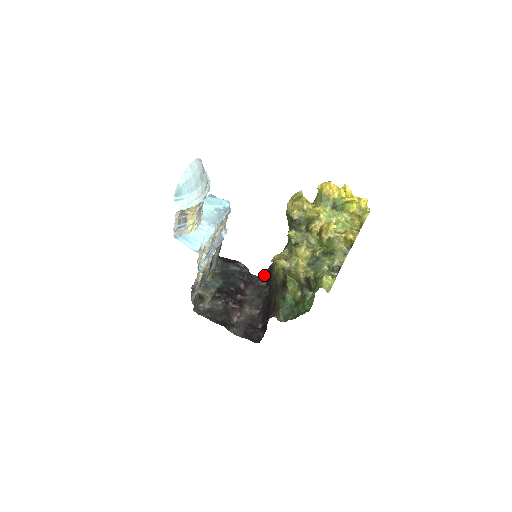
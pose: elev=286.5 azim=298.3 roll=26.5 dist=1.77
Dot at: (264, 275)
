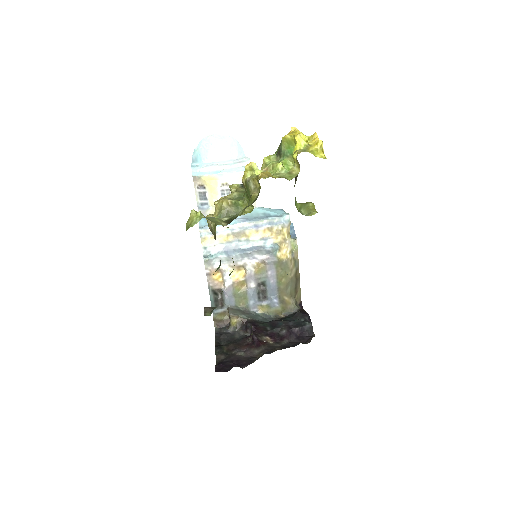
Dot at: occluded
